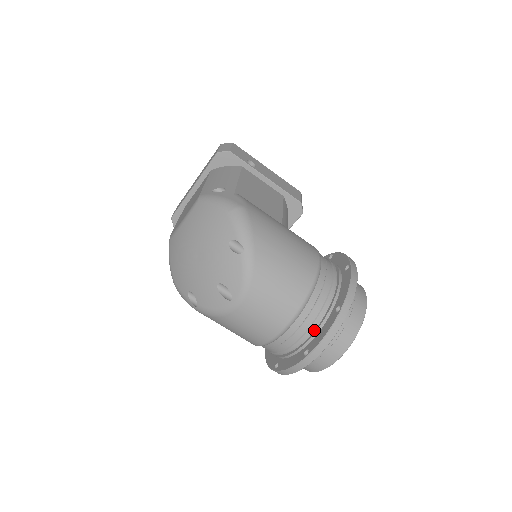
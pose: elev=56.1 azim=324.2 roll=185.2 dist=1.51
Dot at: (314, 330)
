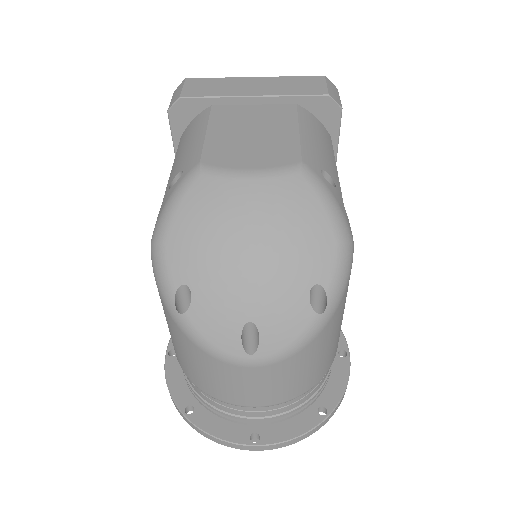
Dot at: occluded
